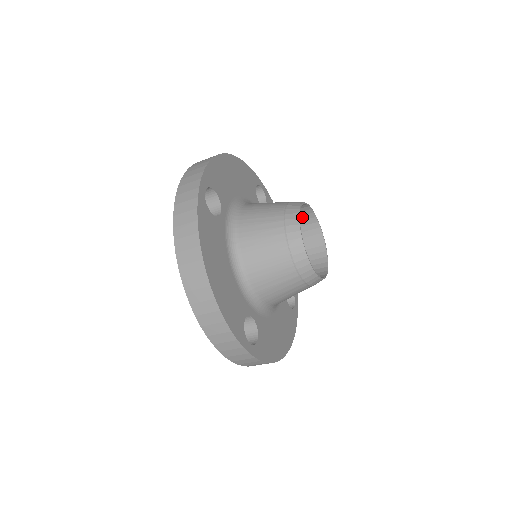
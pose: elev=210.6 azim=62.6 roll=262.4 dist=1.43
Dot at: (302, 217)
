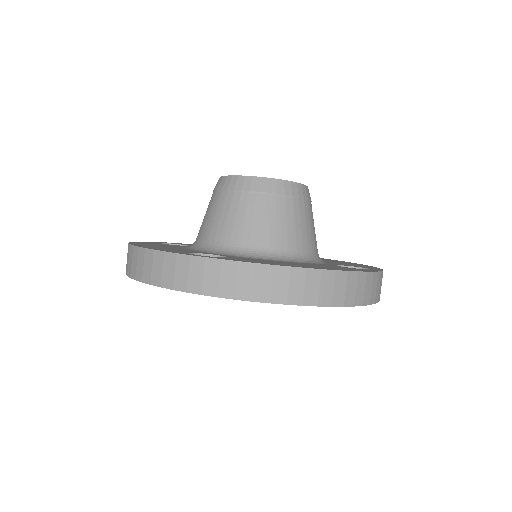
Dot at: occluded
